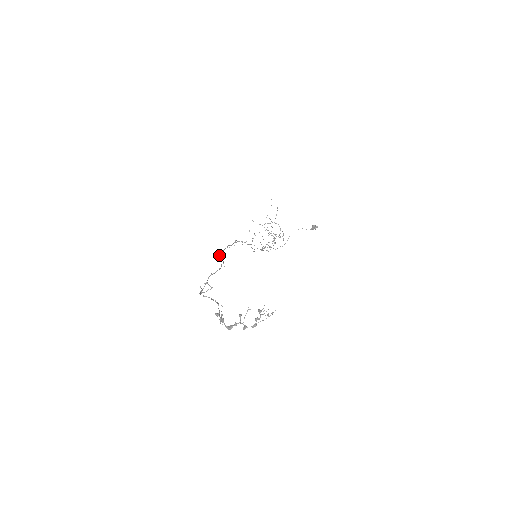
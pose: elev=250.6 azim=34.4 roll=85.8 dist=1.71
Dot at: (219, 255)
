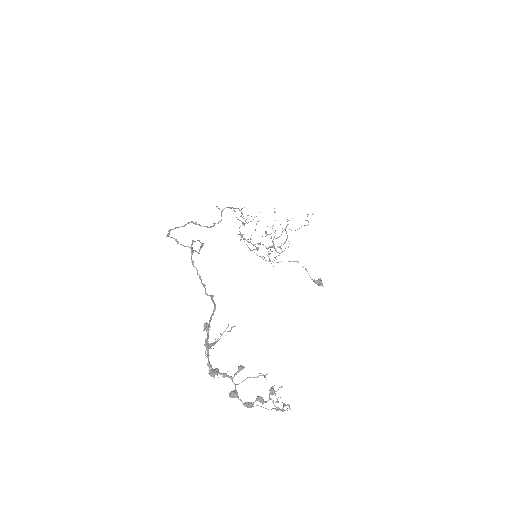
Dot at: occluded
